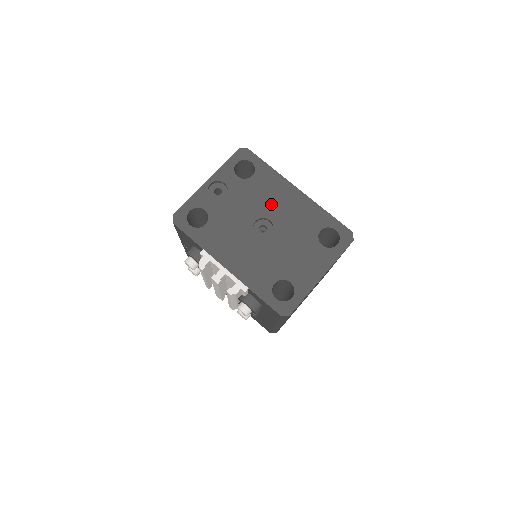
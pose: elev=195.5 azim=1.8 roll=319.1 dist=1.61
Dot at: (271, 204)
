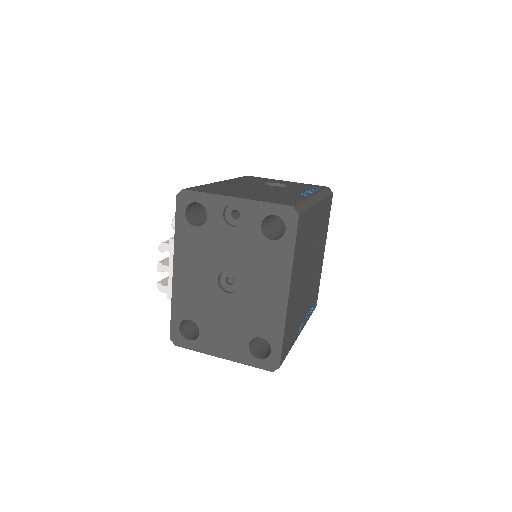
Dot at: (255, 277)
